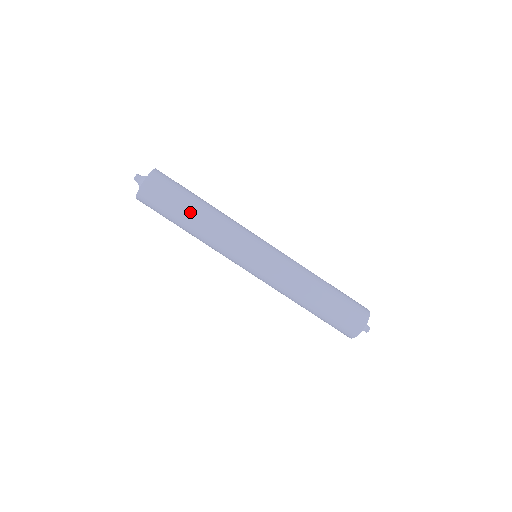
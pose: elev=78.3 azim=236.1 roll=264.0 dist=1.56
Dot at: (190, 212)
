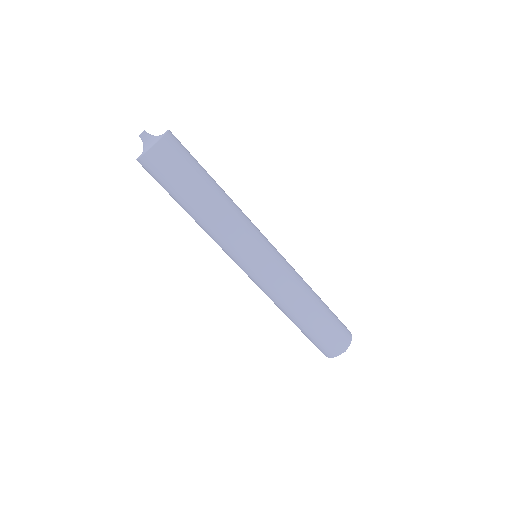
Dot at: (190, 203)
